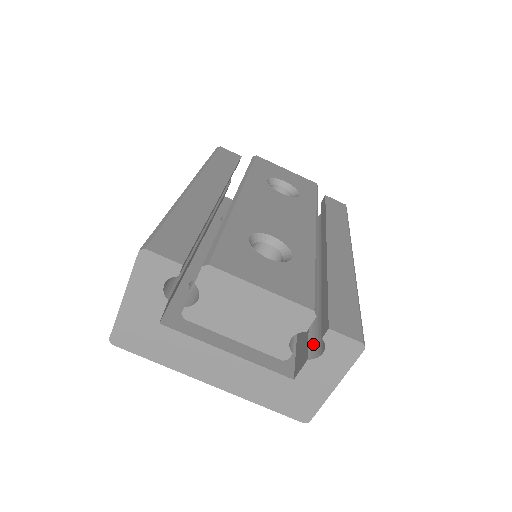
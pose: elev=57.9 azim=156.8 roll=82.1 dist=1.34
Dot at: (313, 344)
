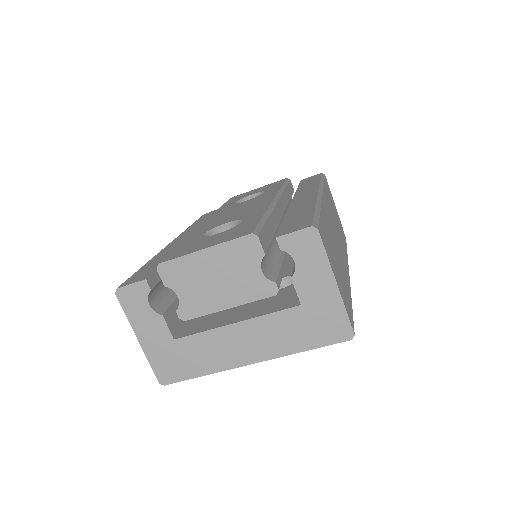
Dot at: occluded
